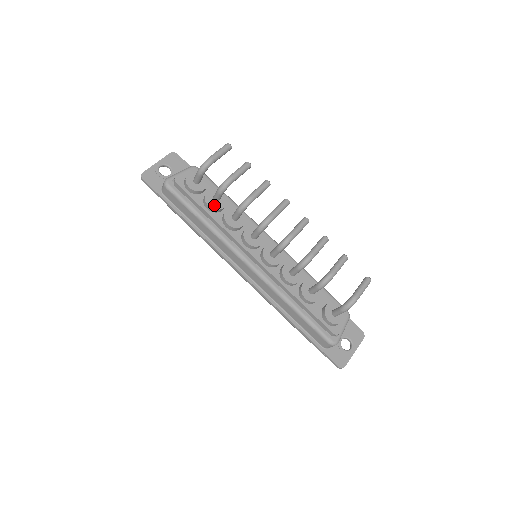
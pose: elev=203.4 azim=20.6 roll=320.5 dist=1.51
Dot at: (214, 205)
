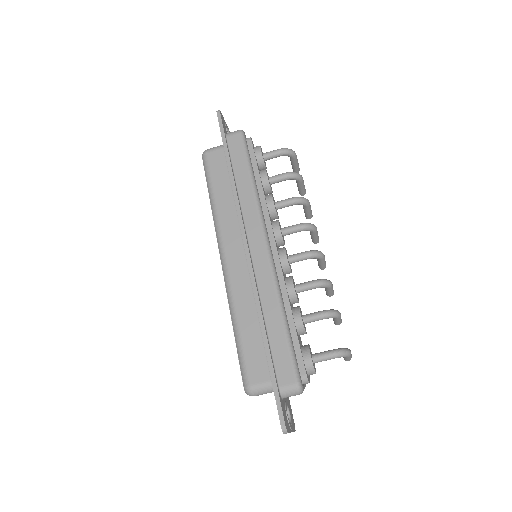
Dot at: (269, 181)
